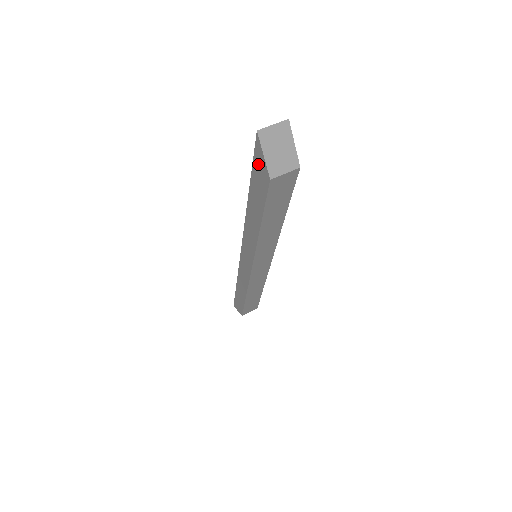
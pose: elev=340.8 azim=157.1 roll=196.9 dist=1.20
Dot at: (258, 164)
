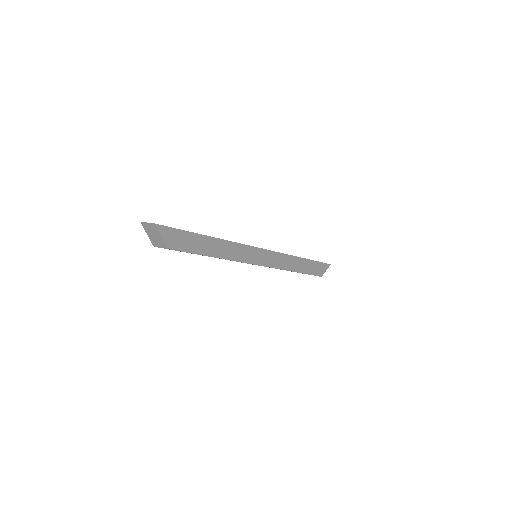
Dot at: occluded
